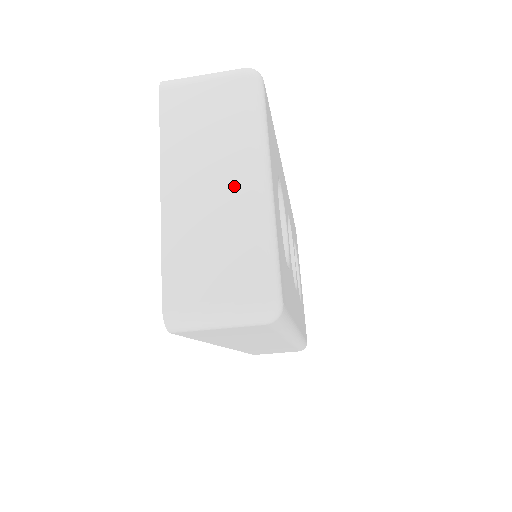
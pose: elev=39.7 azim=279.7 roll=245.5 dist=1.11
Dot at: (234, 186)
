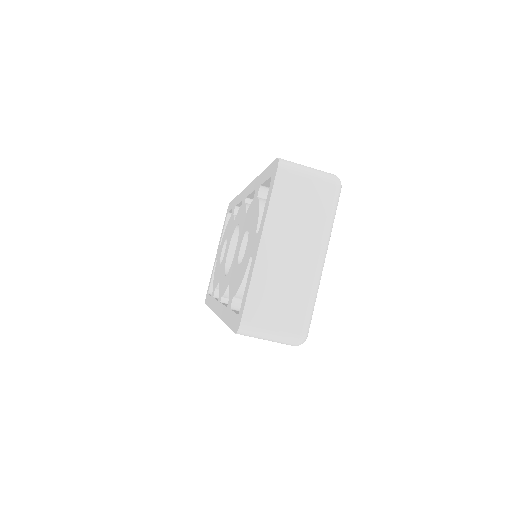
Dot at: (305, 259)
